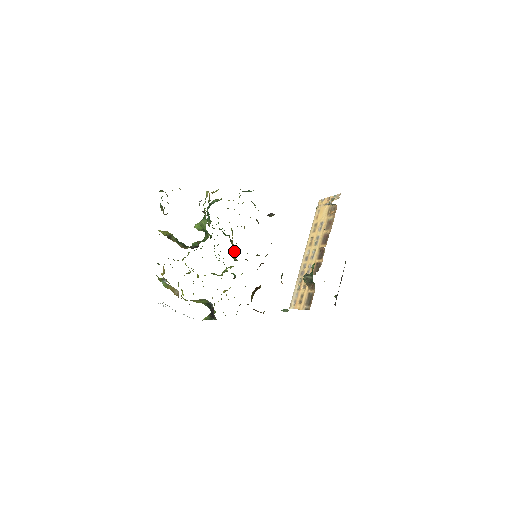
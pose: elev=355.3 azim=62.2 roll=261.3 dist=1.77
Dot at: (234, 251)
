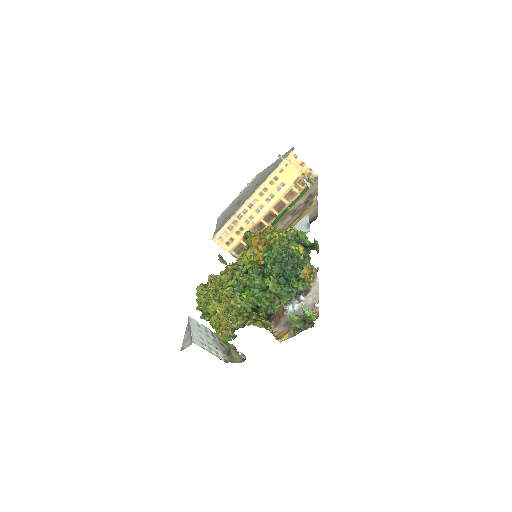
Dot at: (252, 263)
